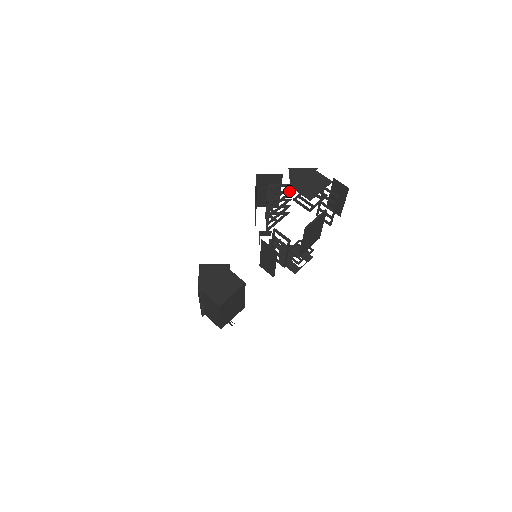
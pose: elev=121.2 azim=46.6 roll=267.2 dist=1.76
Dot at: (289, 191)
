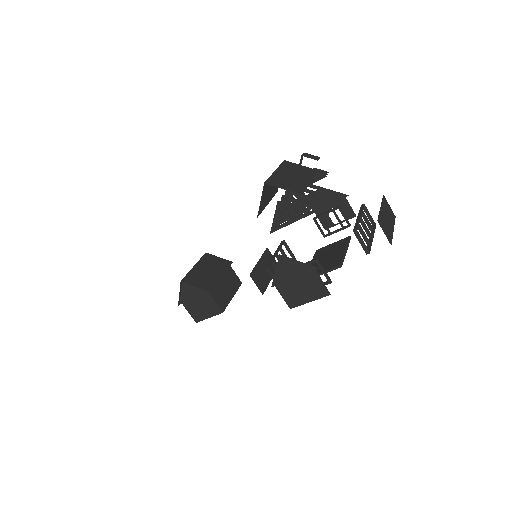
Dot at: (312, 204)
